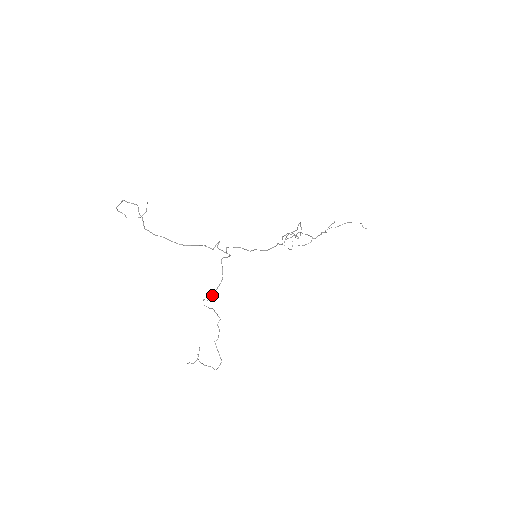
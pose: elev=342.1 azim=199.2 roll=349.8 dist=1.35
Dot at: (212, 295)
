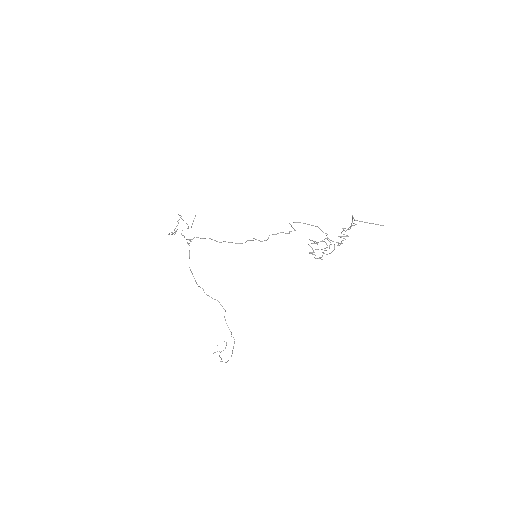
Dot at: (195, 280)
